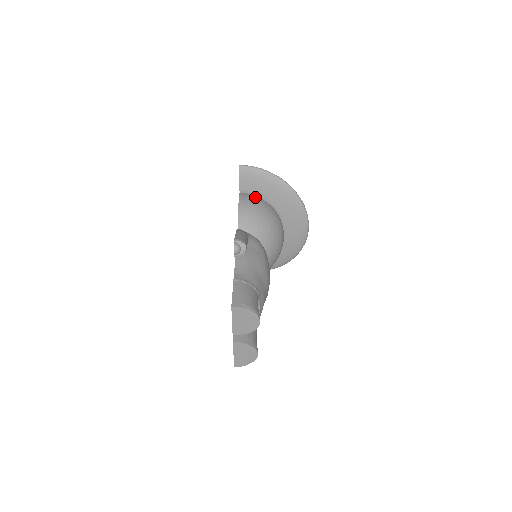
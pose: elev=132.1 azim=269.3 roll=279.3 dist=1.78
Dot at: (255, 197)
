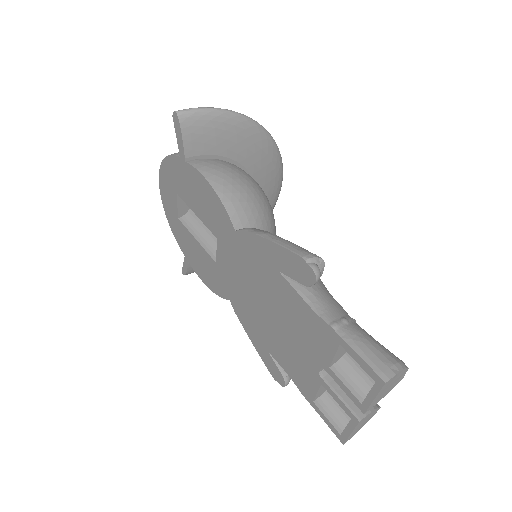
Dot at: (216, 161)
